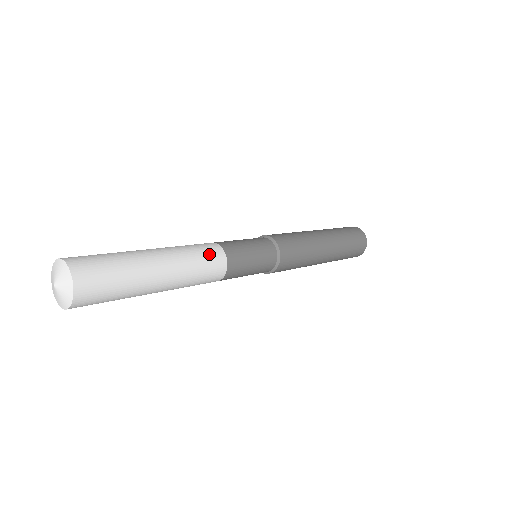
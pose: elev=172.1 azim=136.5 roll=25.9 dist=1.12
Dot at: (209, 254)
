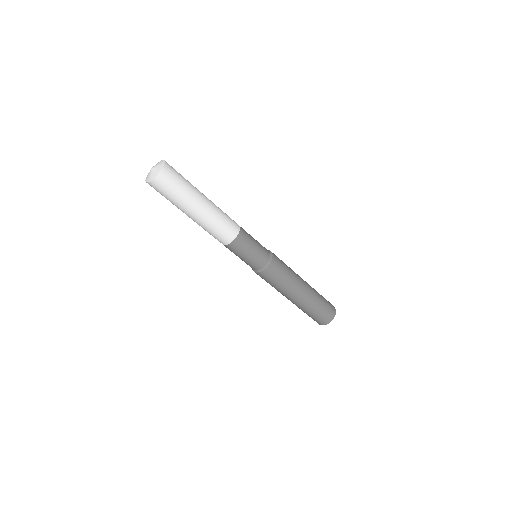
Dot at: occluded
